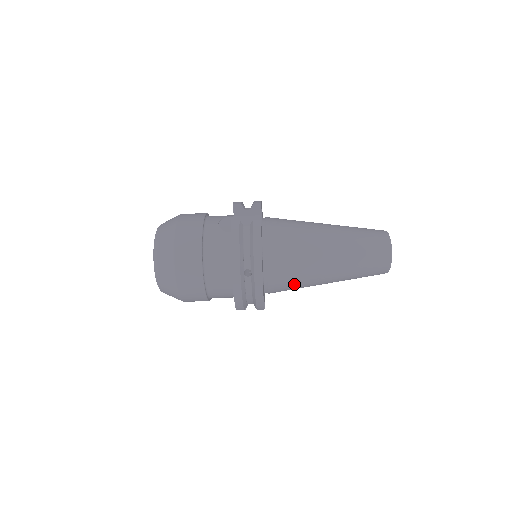
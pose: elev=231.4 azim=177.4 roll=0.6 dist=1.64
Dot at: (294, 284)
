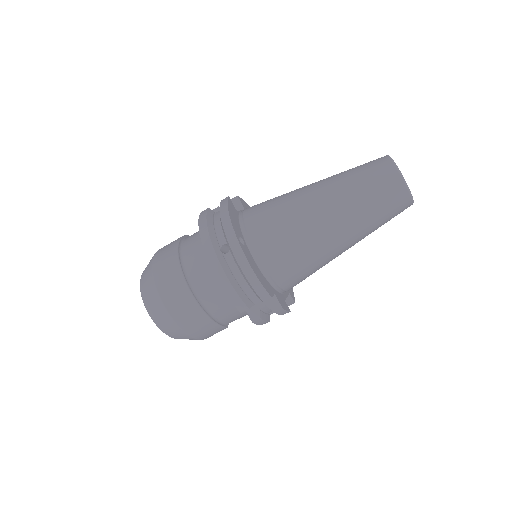
Dot at: (294, 252)
